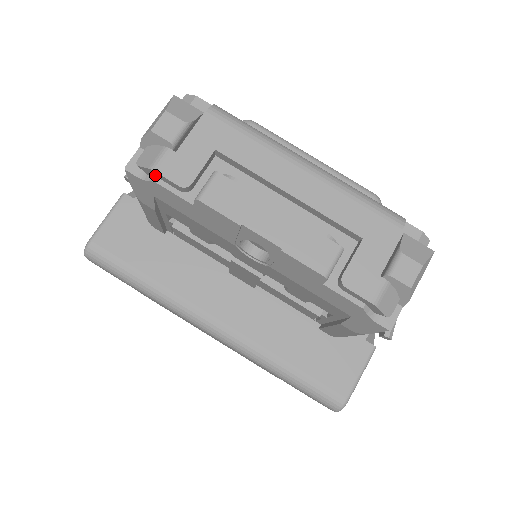
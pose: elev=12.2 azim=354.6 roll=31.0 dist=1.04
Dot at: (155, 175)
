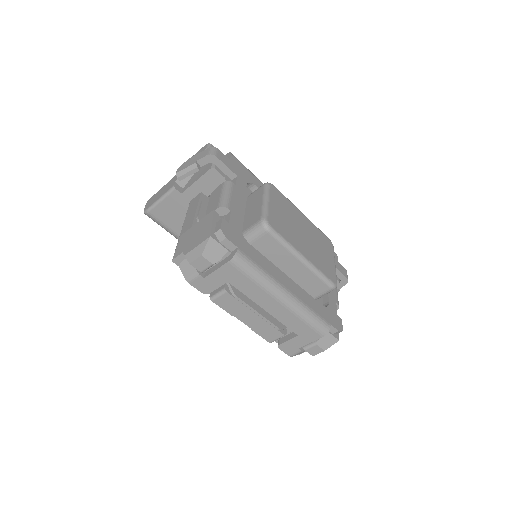
Dot at: occluded
